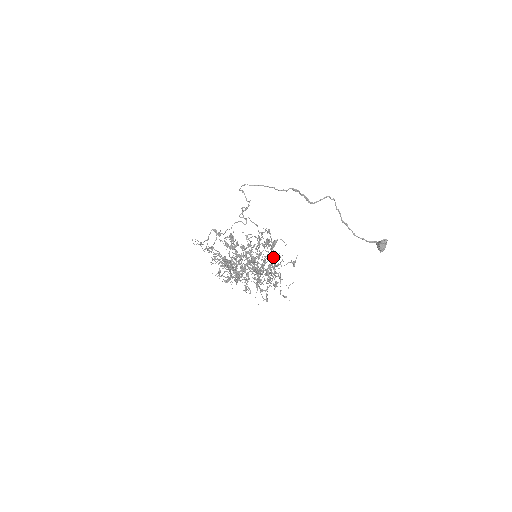
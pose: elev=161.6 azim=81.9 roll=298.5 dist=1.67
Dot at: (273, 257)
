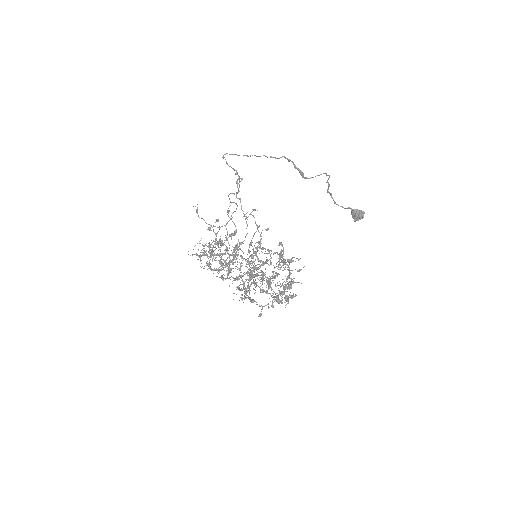
Dot at: (293, 283)
